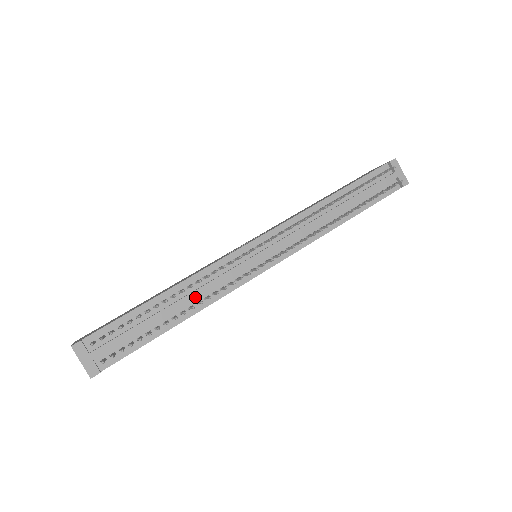
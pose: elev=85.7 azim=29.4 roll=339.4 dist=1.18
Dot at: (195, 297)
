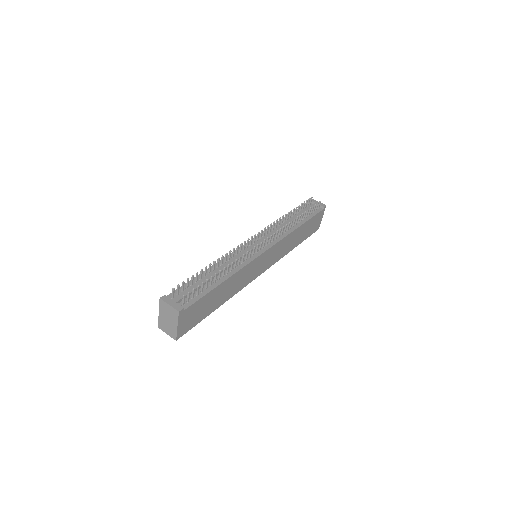
Dot at: occluded
